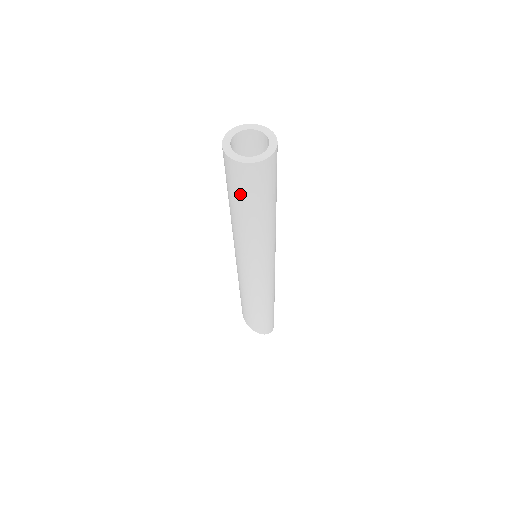
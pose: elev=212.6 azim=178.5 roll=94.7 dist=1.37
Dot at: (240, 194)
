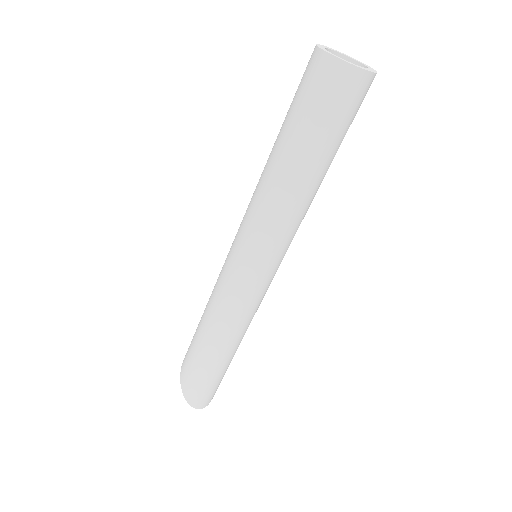
Dot at: (294, 105)
